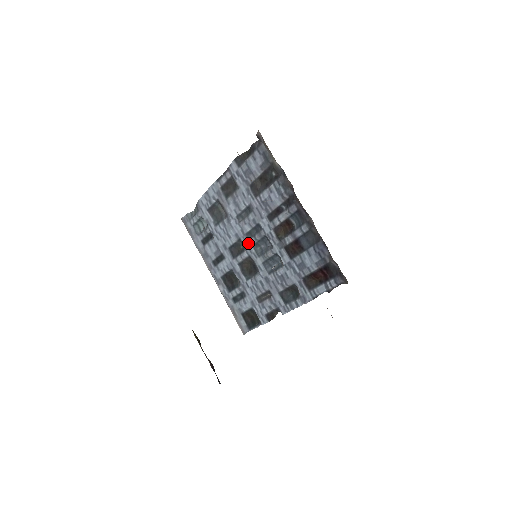
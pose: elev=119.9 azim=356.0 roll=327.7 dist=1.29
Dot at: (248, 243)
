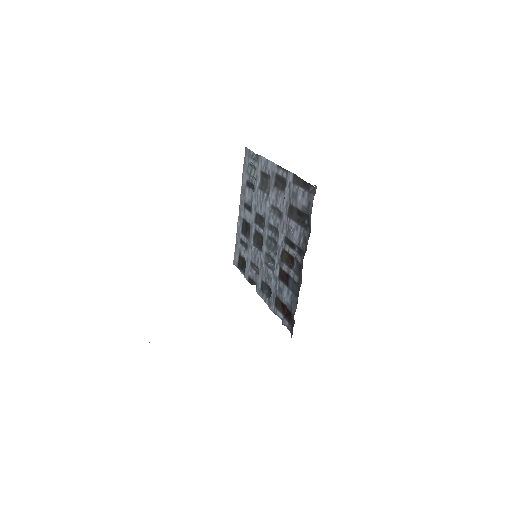
Dot at: (267, 229)
